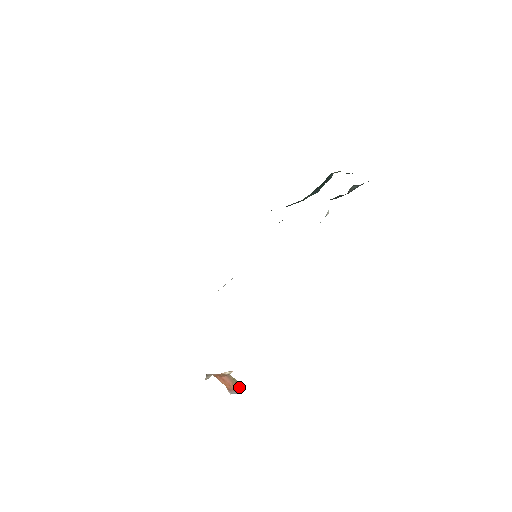
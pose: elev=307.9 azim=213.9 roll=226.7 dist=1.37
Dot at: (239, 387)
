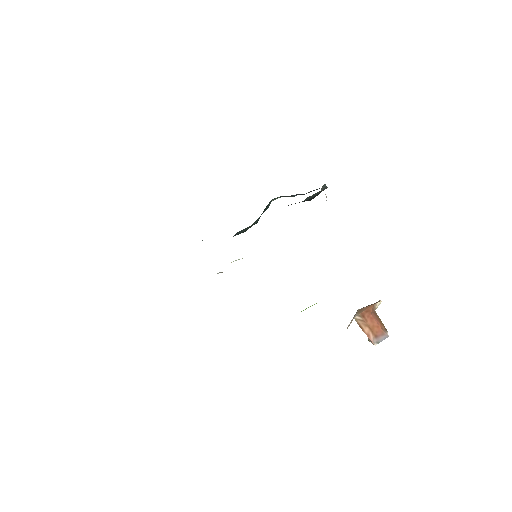
Dot at: (385, 329)
